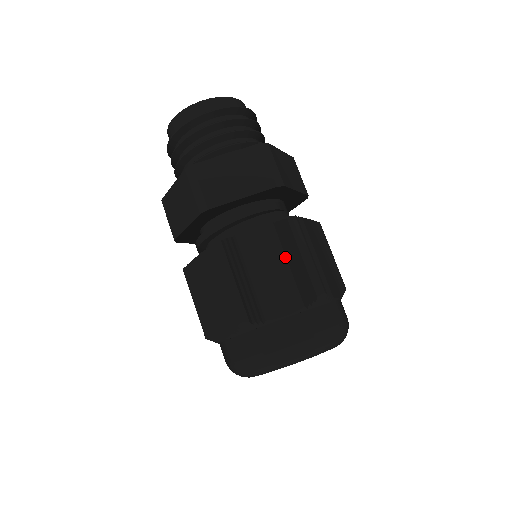
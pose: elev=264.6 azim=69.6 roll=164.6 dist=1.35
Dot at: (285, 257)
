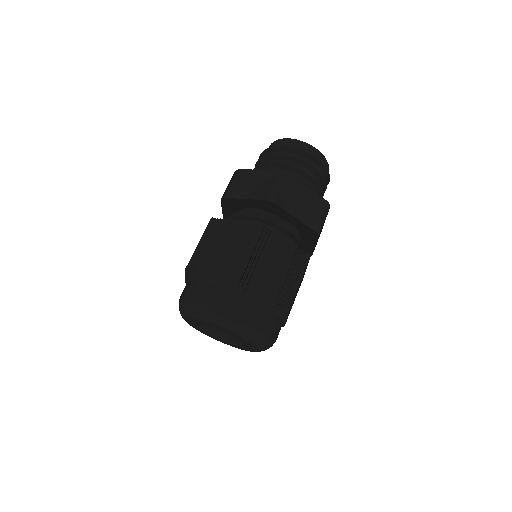
Dot at: (288, 270)
